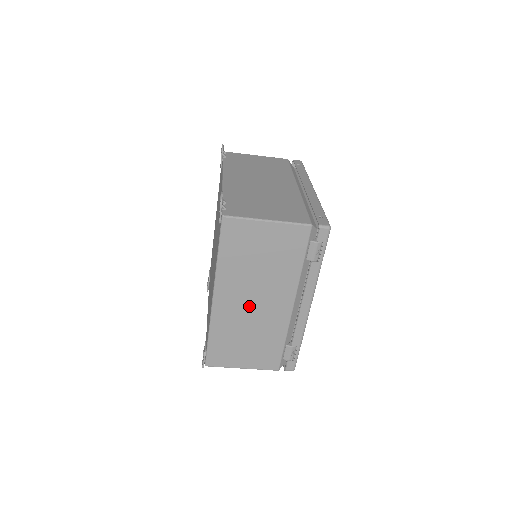
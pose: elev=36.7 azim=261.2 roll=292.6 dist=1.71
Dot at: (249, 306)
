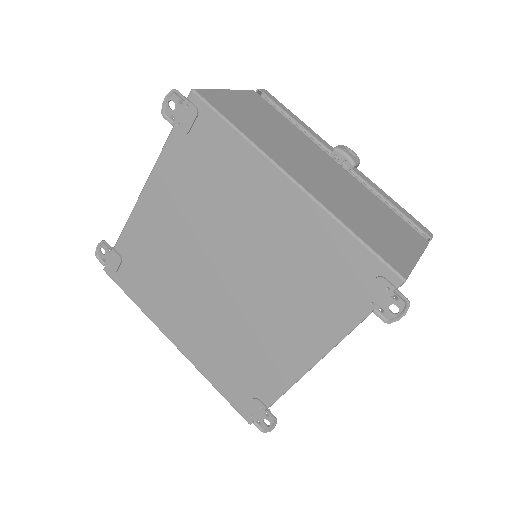
Dot at: occluded
